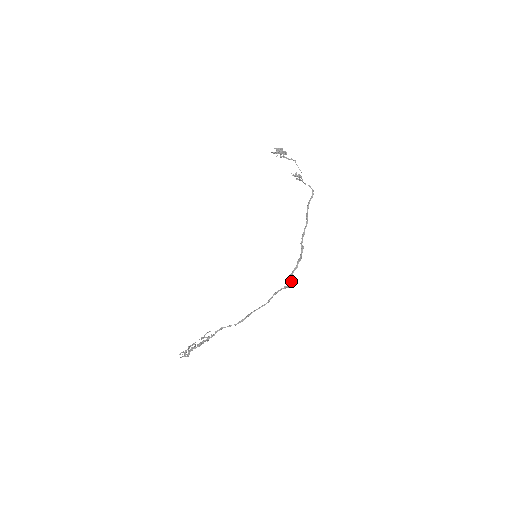
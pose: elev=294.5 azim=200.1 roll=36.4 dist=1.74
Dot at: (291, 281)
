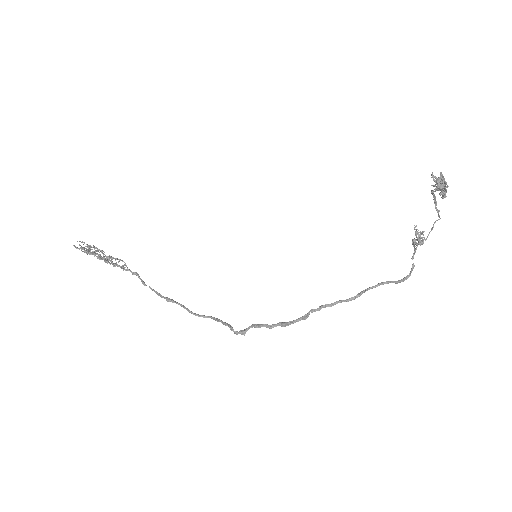
Dot at: (244, 331)
